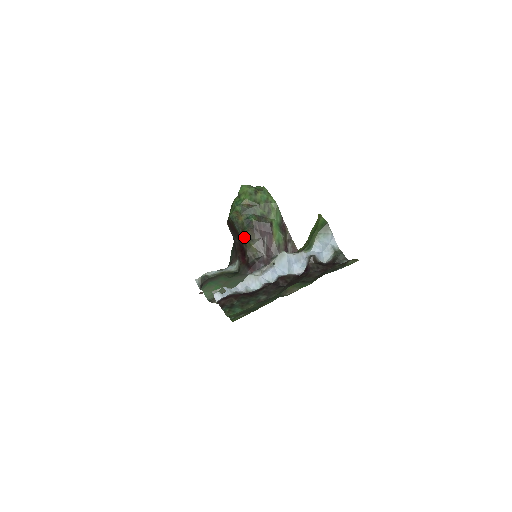
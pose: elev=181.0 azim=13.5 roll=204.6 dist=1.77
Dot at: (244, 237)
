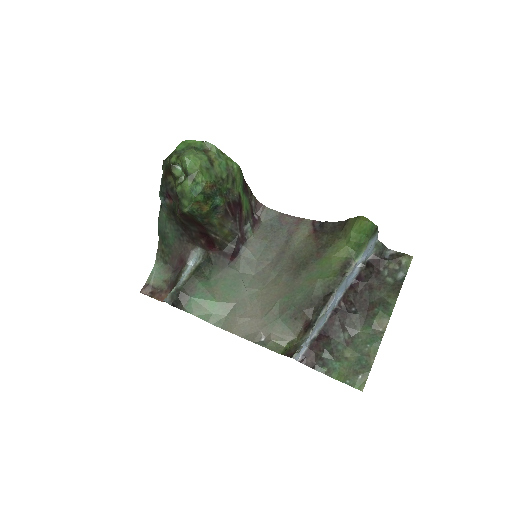
Dot at: (211, 226)
